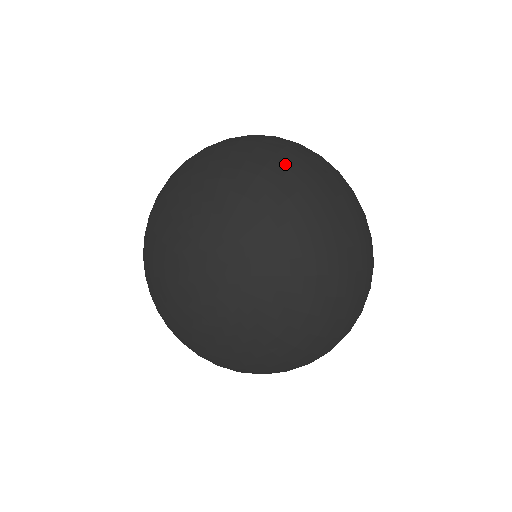
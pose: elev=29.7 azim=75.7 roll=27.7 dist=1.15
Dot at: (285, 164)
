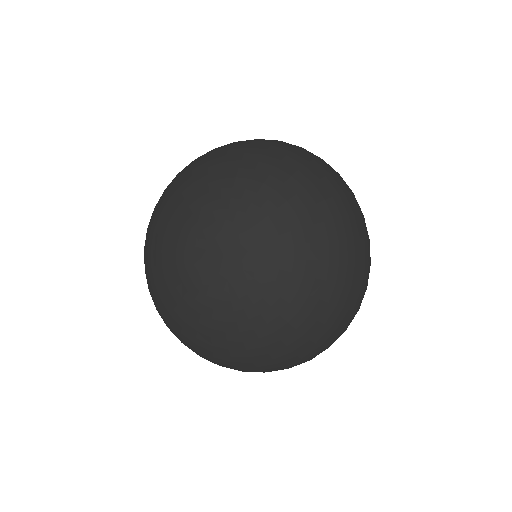
Dot at: (316, 173)
